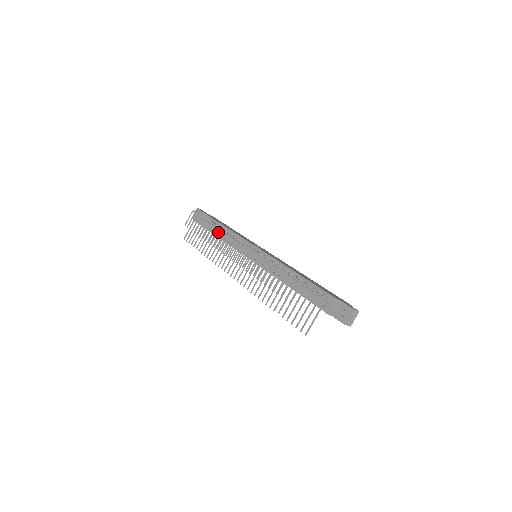
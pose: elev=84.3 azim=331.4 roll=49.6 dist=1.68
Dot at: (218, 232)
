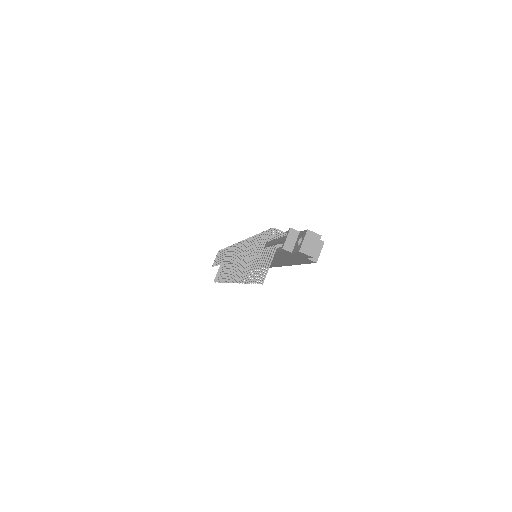
Dot at: occluded
